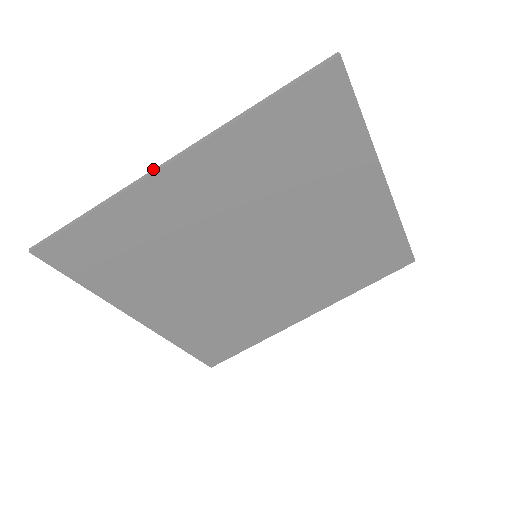
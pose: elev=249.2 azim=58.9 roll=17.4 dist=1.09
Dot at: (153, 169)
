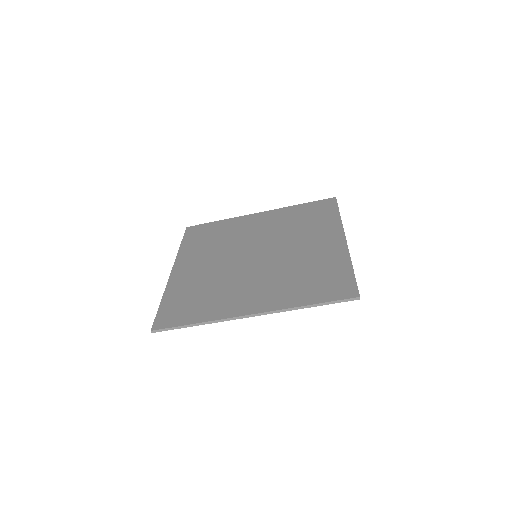
Dot at: (238, 317)
